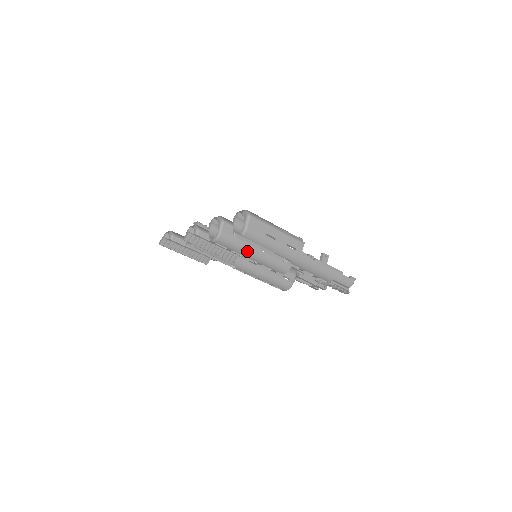
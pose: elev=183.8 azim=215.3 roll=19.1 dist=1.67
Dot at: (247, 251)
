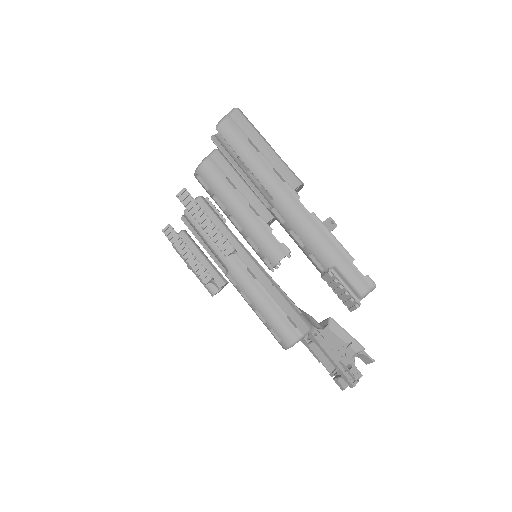
Dot at: (232, 200)
